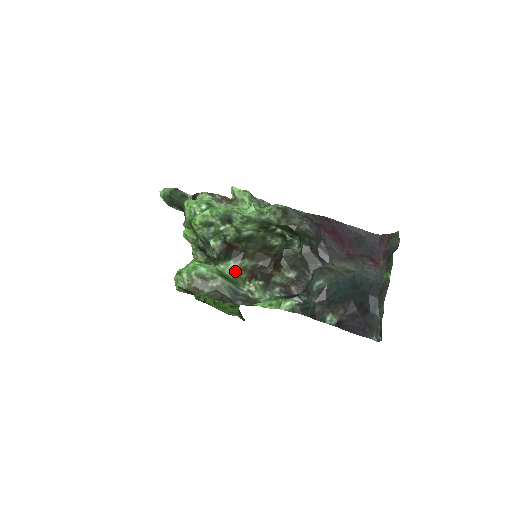
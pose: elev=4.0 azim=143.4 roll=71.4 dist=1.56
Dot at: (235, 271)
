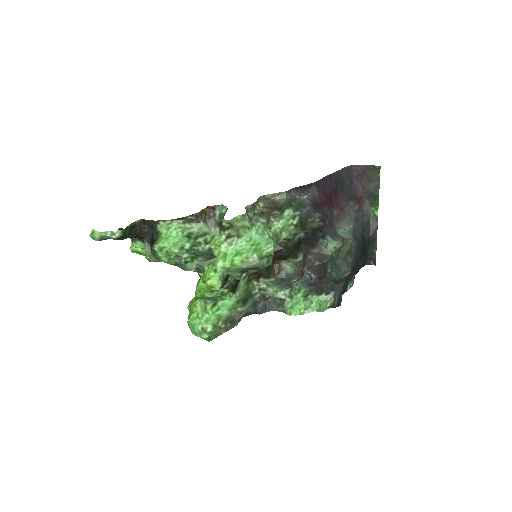
Dot at: (245, 285)
